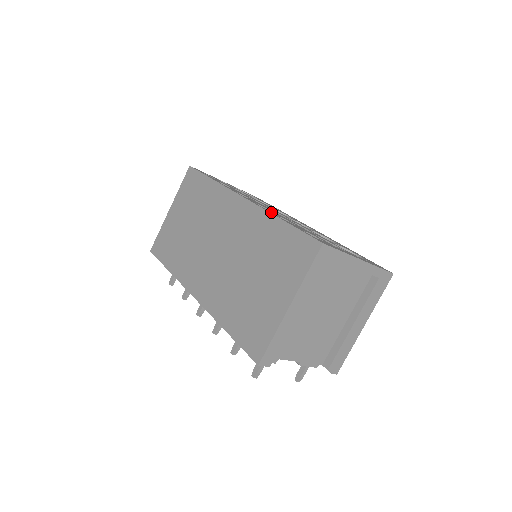
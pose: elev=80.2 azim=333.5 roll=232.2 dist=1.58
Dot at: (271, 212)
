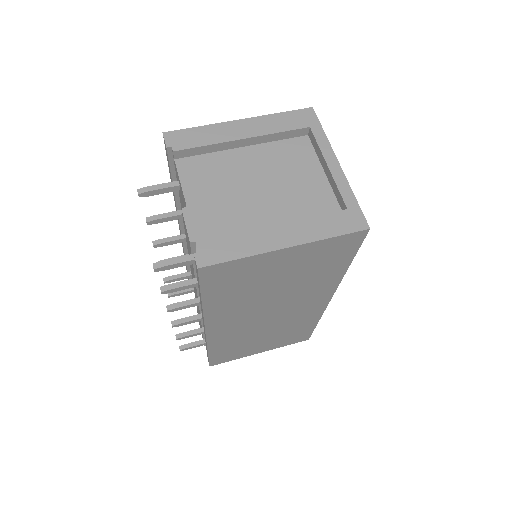
Dot at: occluded
